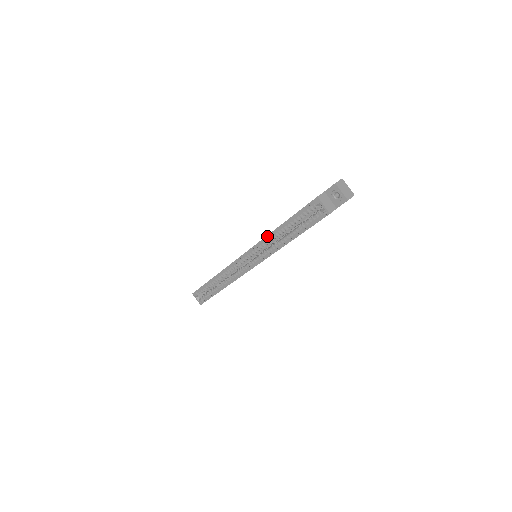
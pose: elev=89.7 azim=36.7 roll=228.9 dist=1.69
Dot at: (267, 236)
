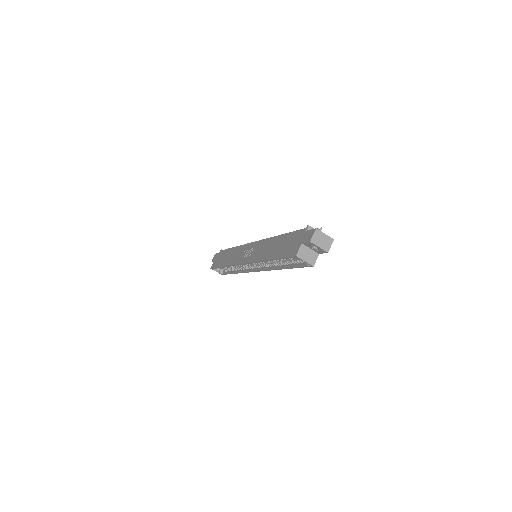
Dot at: occluded
